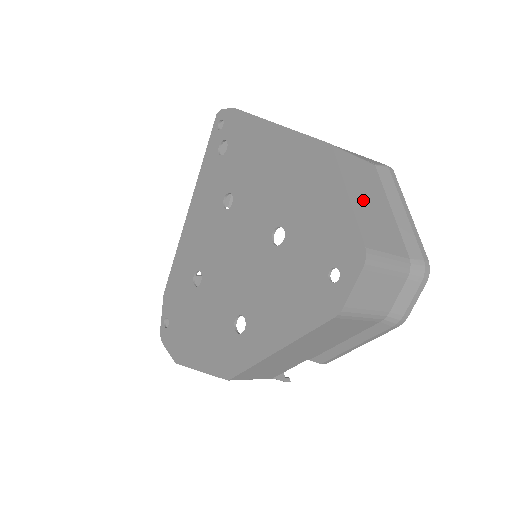
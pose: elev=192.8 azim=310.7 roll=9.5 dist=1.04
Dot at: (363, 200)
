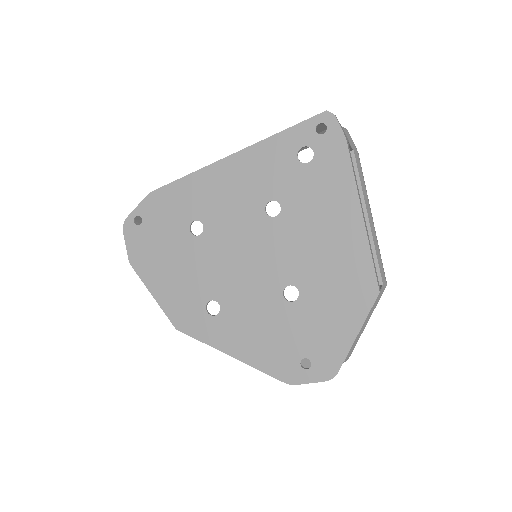
Dot at: occluded
